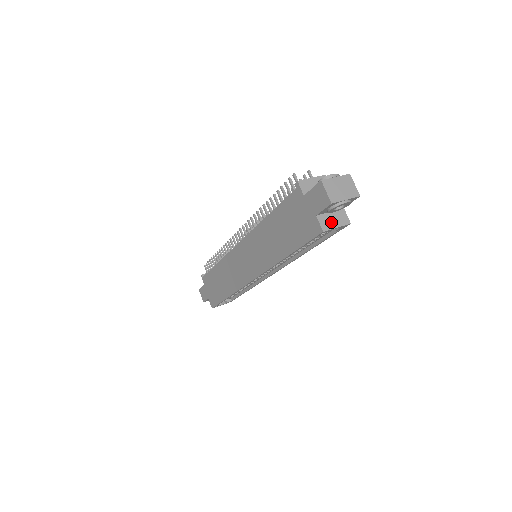
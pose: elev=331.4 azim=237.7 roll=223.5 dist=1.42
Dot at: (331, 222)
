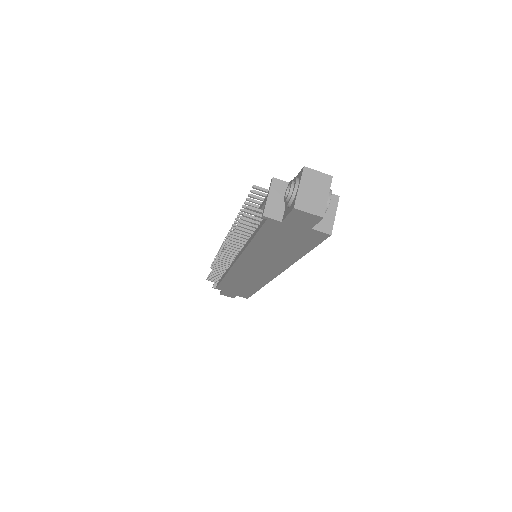
Dot at: (326, 218)
